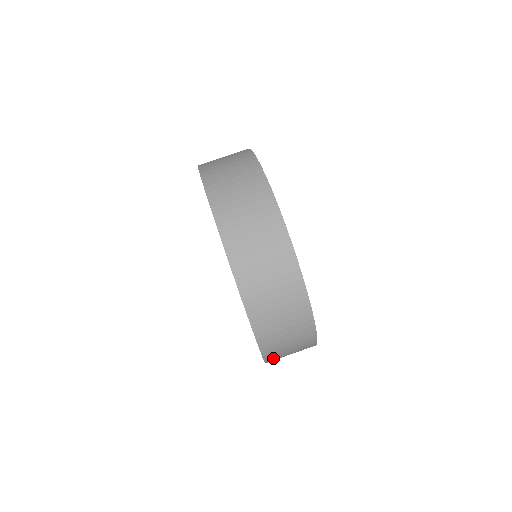
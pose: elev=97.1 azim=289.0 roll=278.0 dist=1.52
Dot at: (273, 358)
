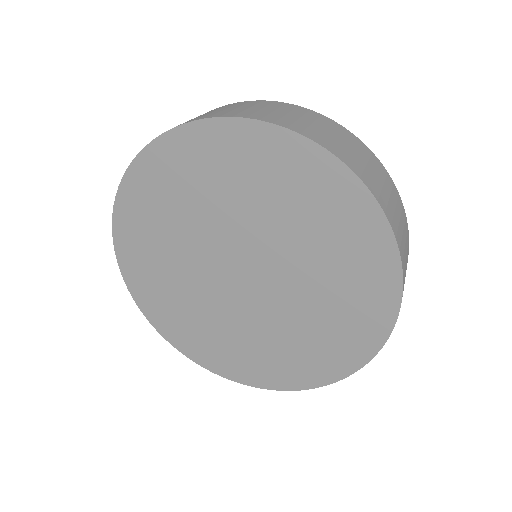
Dot at: (396, 233)
